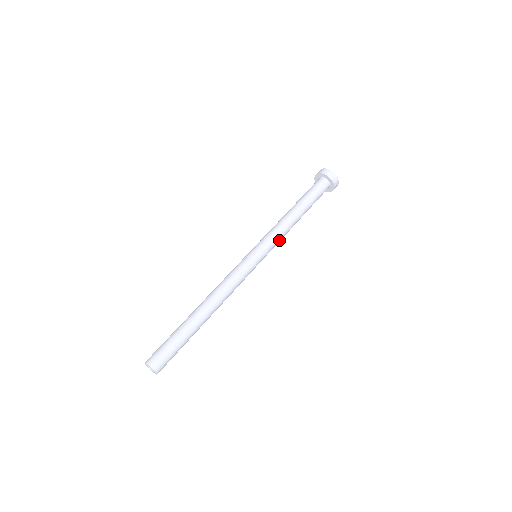
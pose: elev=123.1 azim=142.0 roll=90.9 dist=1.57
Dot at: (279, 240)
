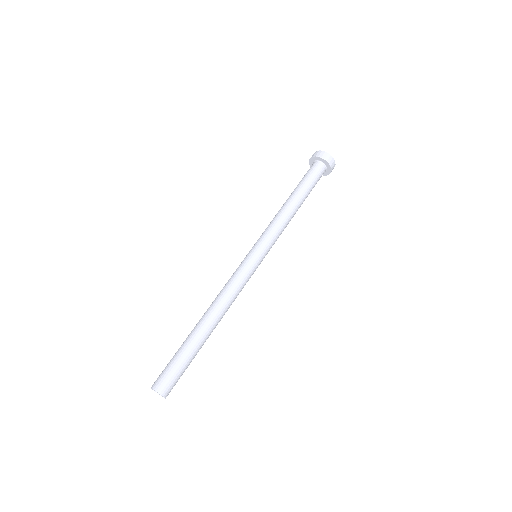
Dot at: occluded
